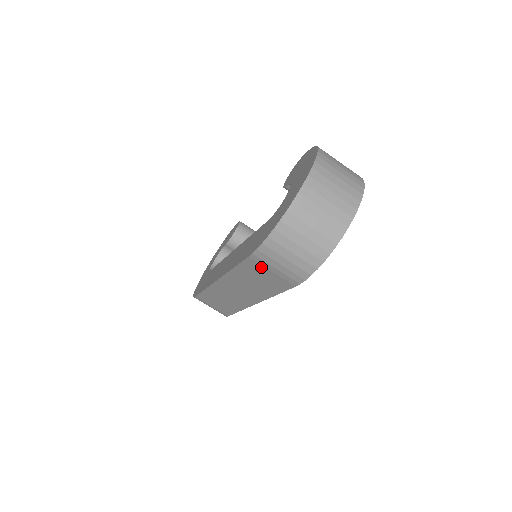
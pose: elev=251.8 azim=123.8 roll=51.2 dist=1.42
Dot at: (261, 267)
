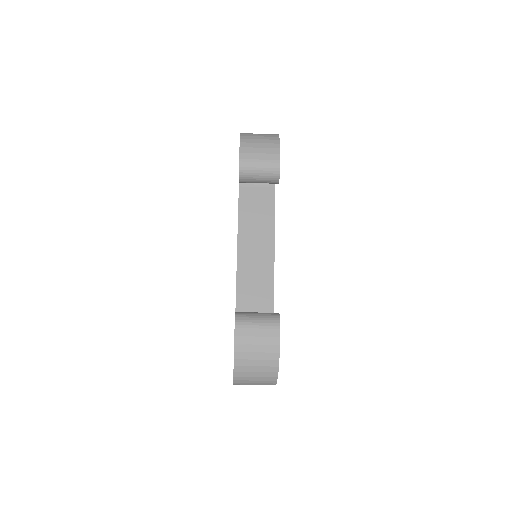
Dot at: occluded
